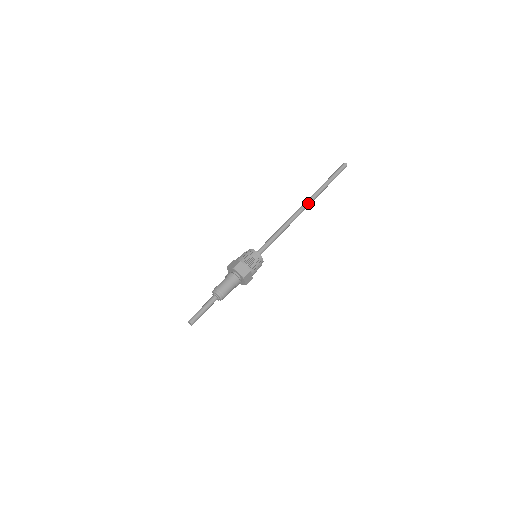
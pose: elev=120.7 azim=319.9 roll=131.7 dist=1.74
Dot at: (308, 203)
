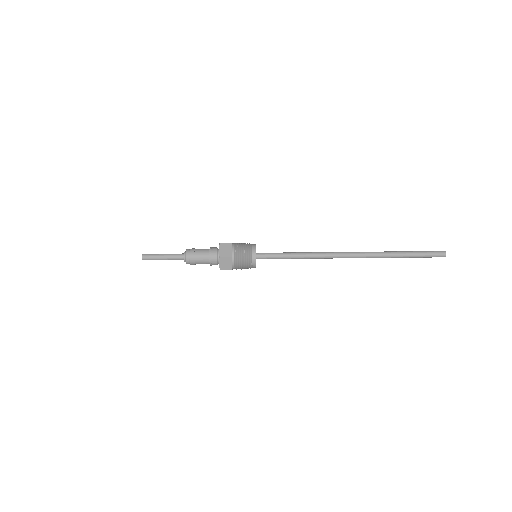
Dot at: (359, 254)
